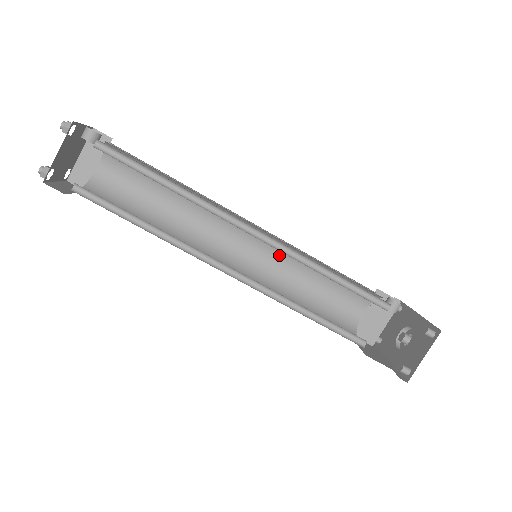
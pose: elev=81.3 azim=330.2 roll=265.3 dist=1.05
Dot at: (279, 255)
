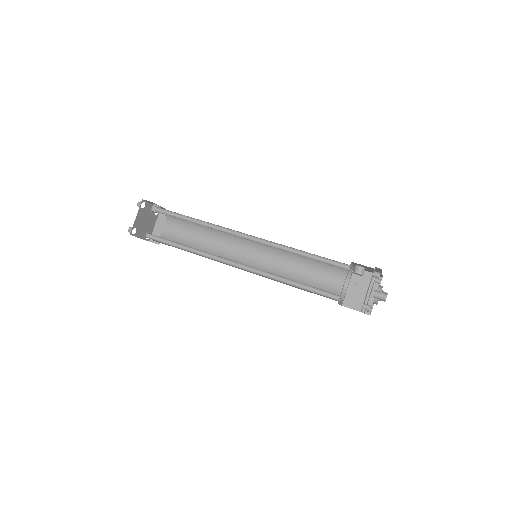
Dot at: (277, 257)
